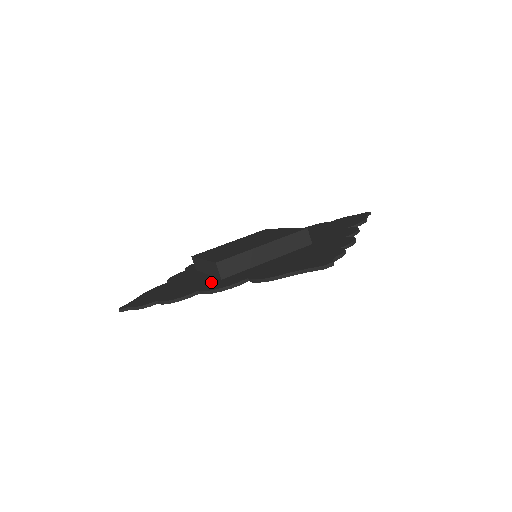
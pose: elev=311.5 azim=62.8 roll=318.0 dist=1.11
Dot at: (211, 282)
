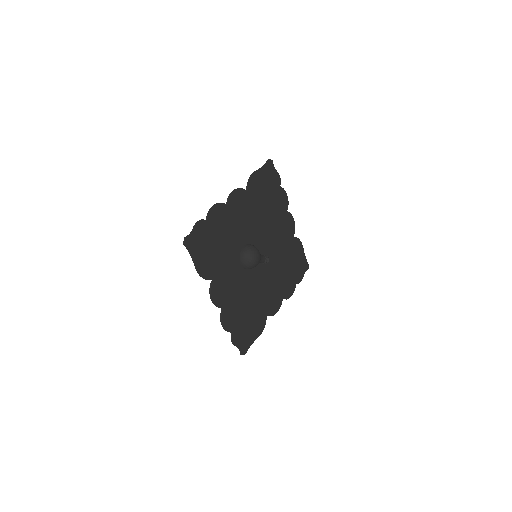
Dot at: (232, 216)
